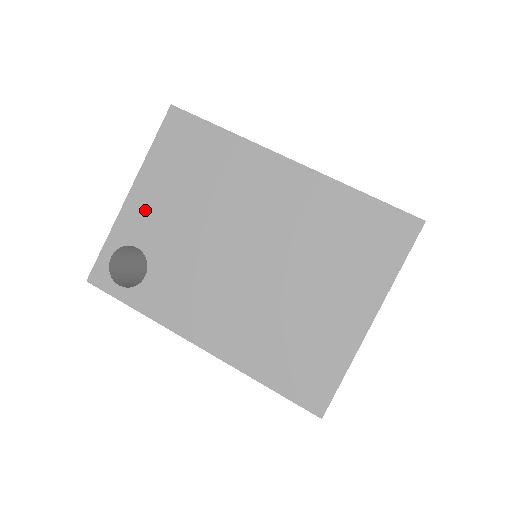
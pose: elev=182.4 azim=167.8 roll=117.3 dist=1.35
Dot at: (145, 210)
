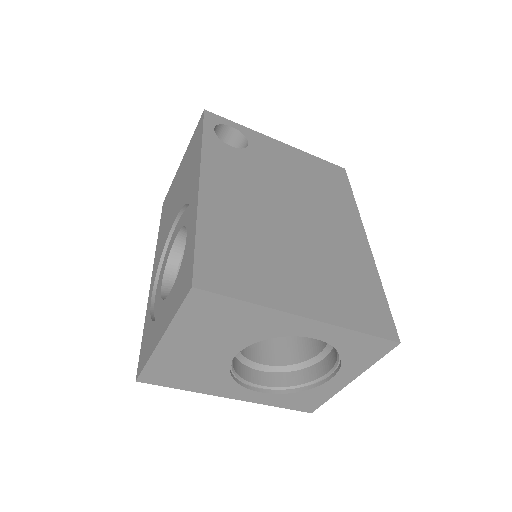
Dot at: (276, 150)
